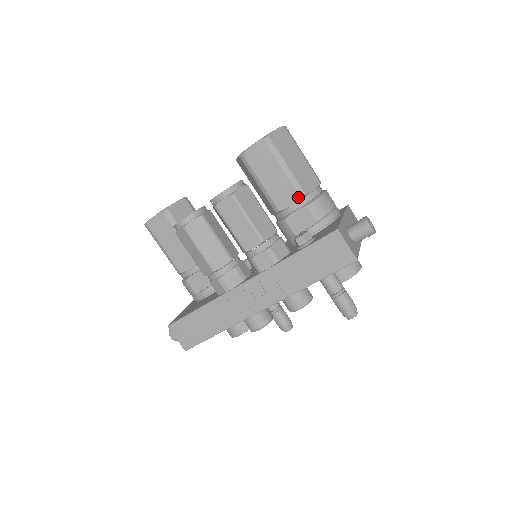
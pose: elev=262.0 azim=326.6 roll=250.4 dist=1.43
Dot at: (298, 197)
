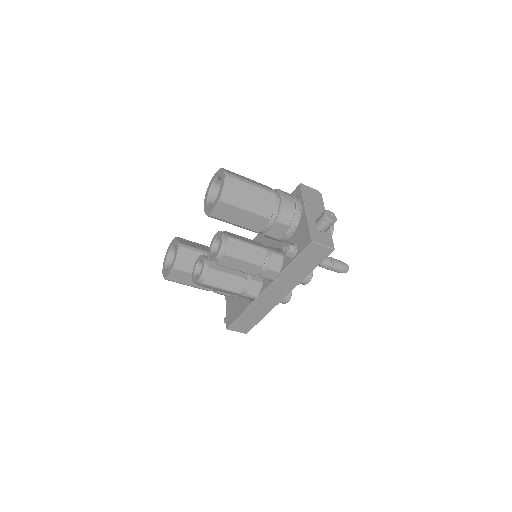
Dot at: (268, 220)
